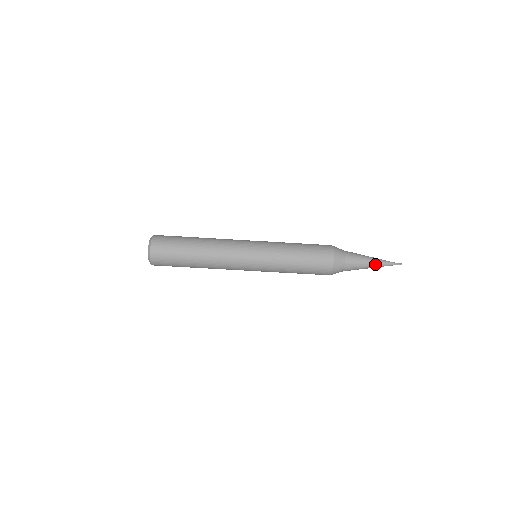
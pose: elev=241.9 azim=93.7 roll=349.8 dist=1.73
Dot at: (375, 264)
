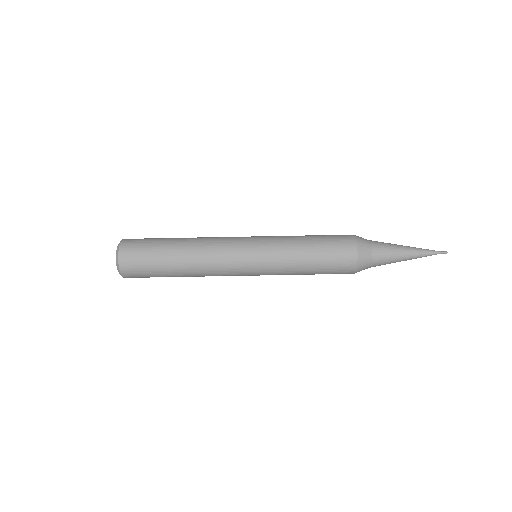
Dot at: (412, 252)
